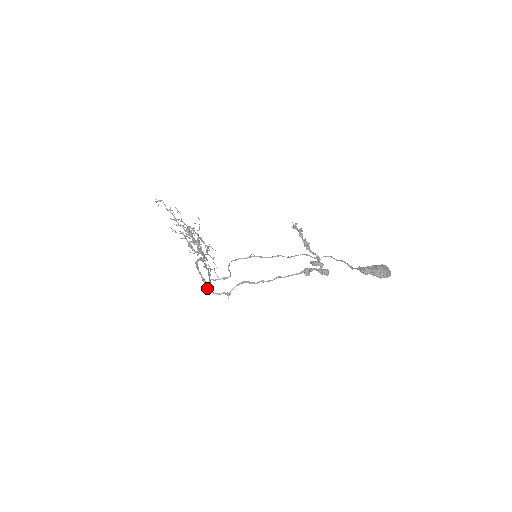
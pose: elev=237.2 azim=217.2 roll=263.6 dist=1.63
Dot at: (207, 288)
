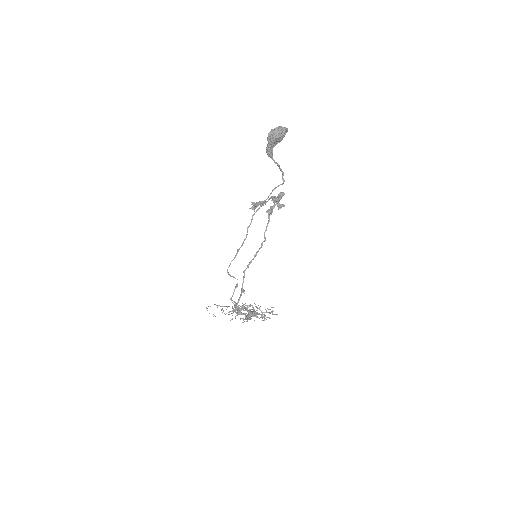
Dot at: (239, 311)
